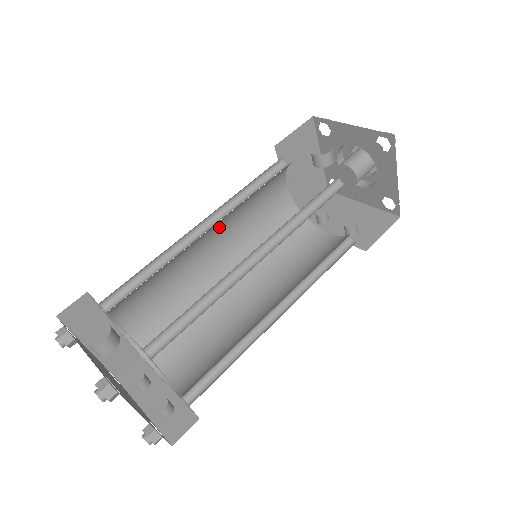
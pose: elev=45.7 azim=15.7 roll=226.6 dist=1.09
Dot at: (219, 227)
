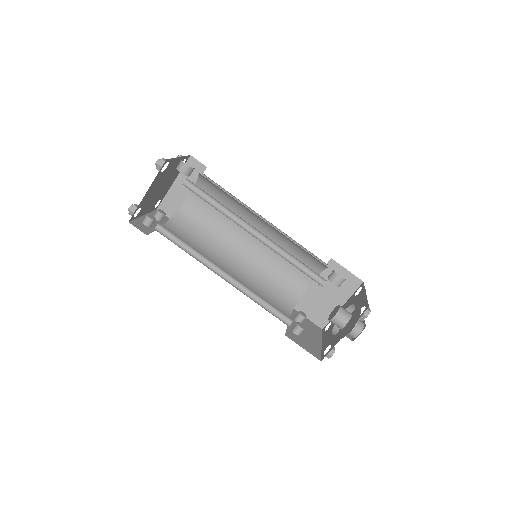
Dot at: occluded
